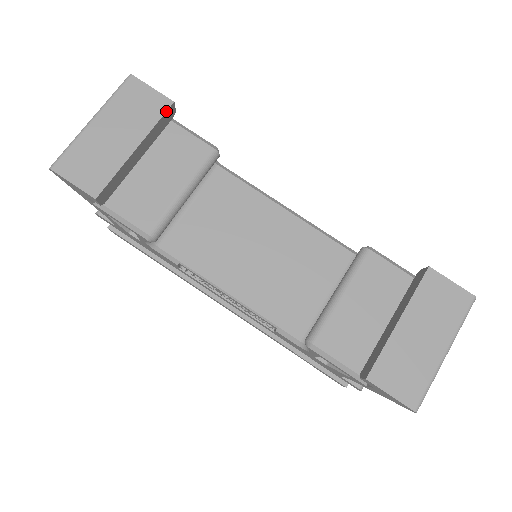
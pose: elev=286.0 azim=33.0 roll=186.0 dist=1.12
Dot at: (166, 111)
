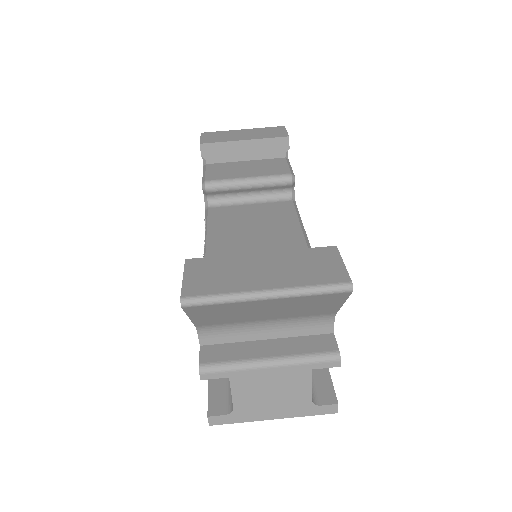
Dot at: (280, 137)
